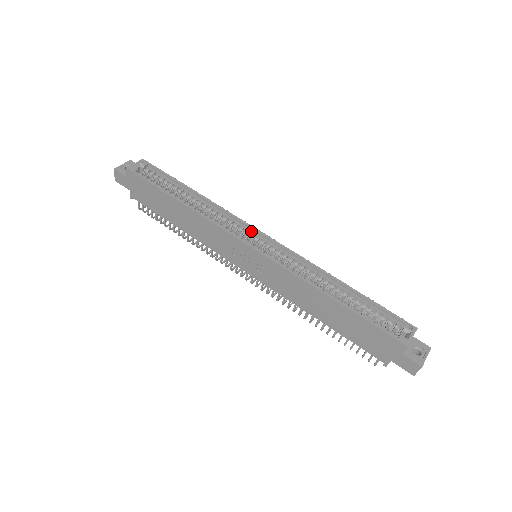
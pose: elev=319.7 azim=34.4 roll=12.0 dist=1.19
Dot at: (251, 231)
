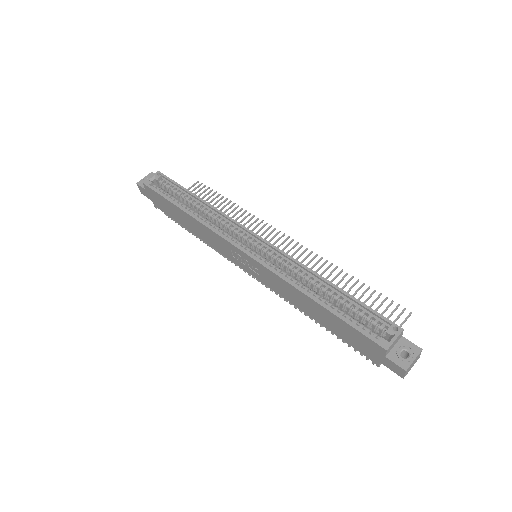
Dot at: (246, 233)
